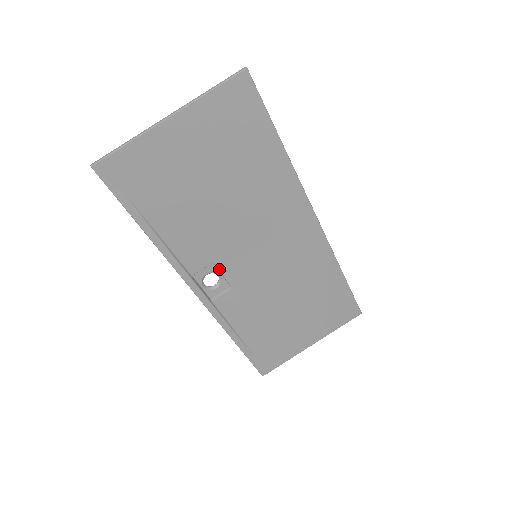
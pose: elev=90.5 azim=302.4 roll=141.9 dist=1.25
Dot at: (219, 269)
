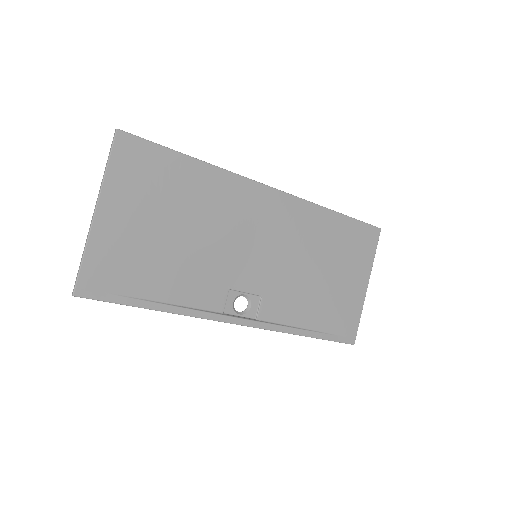
Dot at: (238, 290)
